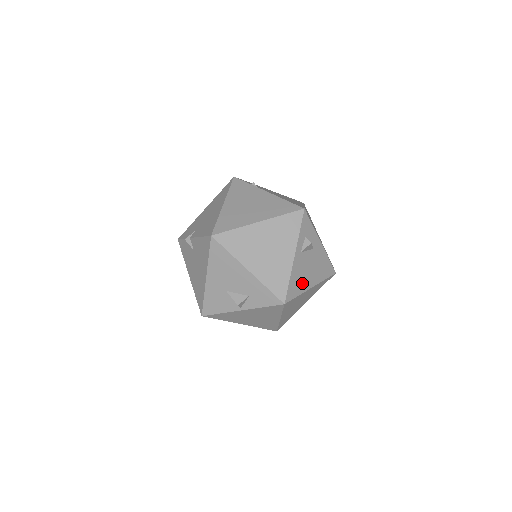
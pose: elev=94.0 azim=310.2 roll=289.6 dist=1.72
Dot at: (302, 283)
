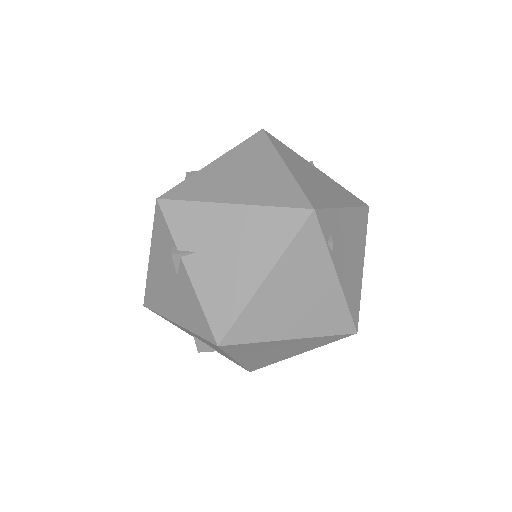
Dot at: occluded
